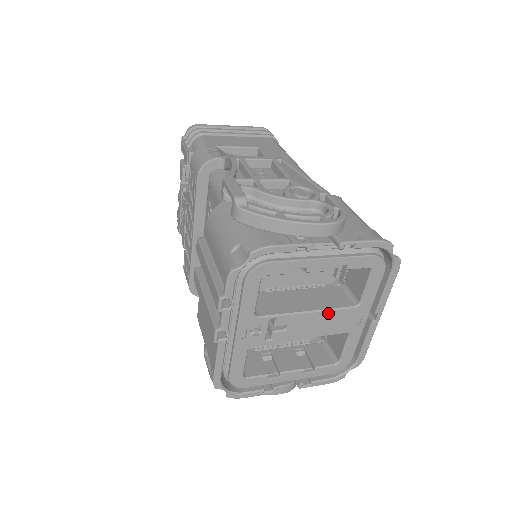
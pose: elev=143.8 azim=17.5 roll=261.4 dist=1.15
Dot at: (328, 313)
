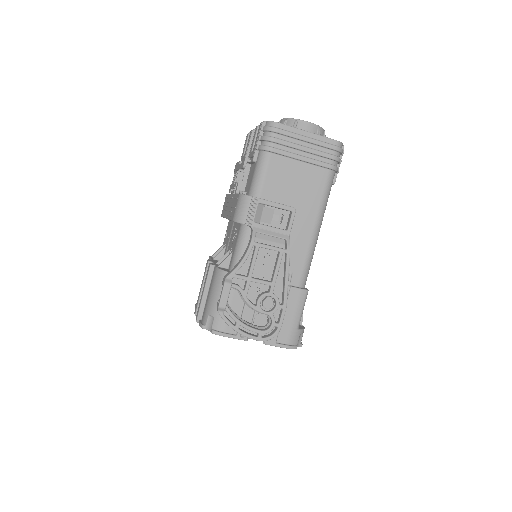
Dot at: occluded
